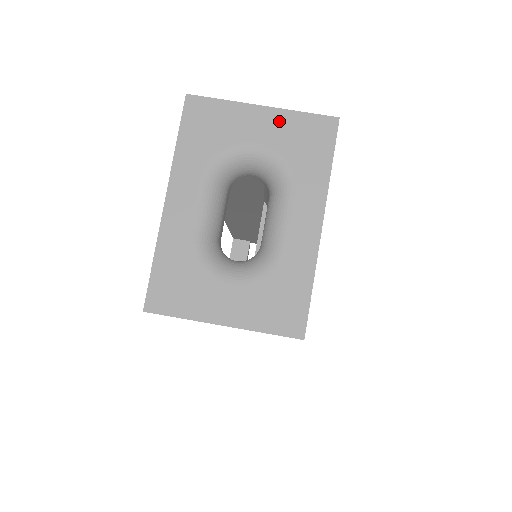
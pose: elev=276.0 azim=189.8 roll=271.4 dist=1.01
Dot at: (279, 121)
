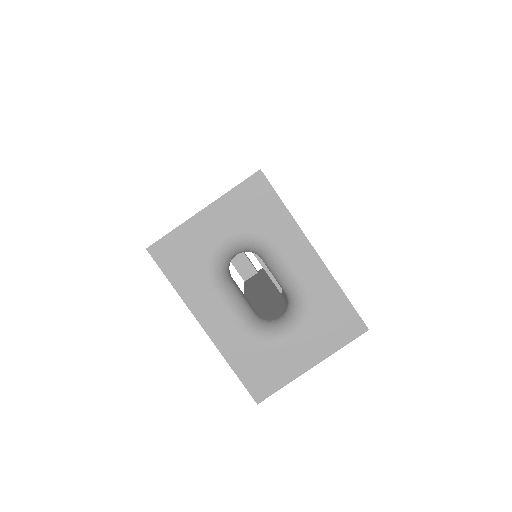
Dot at: (224, 209)
